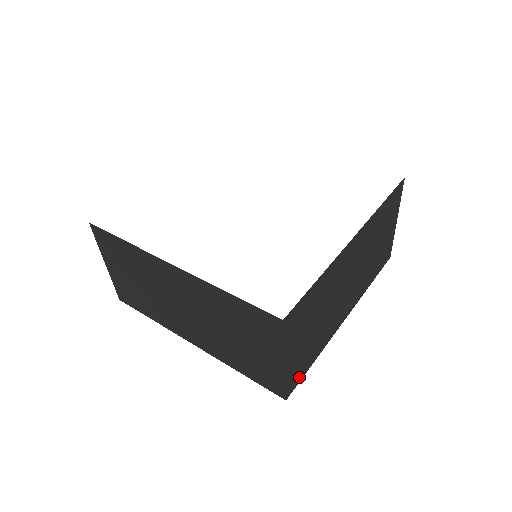
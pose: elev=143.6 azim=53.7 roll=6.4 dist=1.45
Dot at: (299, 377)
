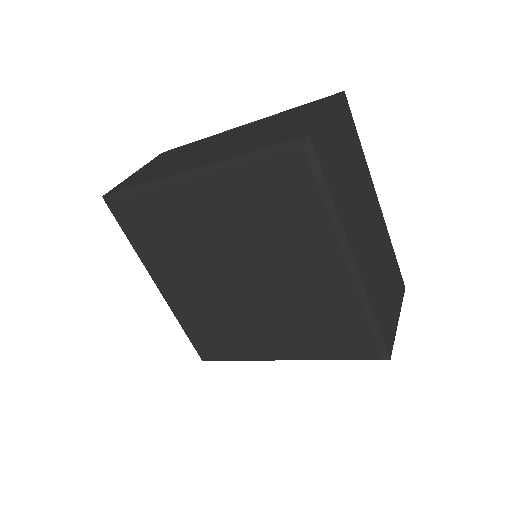
Dot at: (322, 159)
